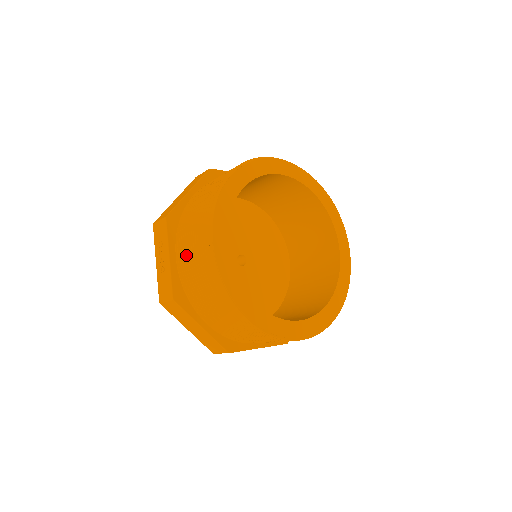
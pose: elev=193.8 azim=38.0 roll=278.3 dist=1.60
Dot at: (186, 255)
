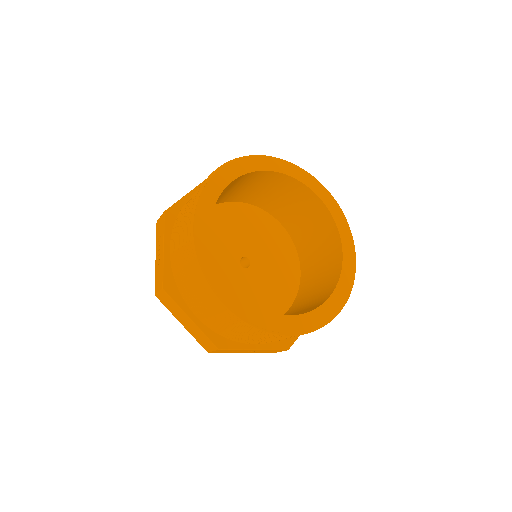
Dot at: (176, 244)
